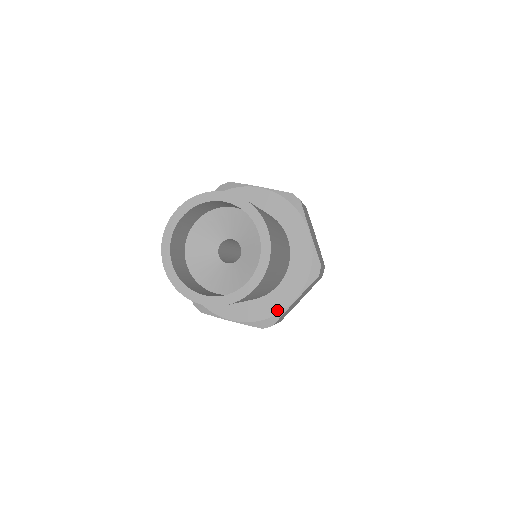
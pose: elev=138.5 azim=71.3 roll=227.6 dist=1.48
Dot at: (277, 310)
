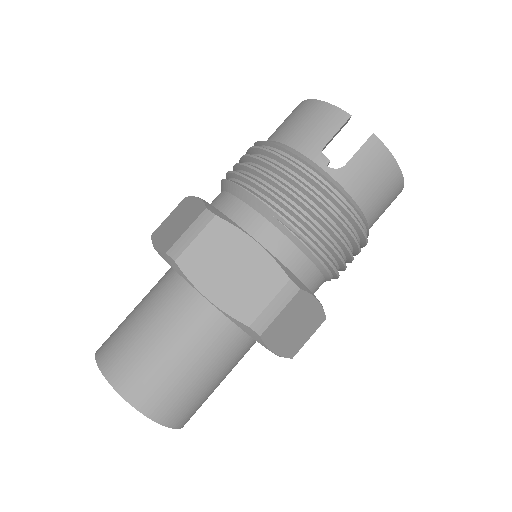
Dot at: occluded
